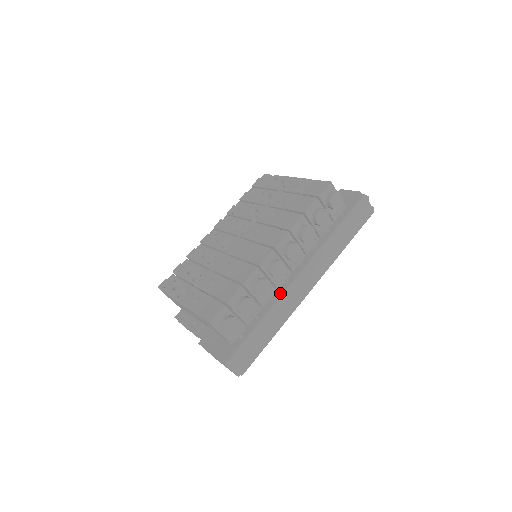
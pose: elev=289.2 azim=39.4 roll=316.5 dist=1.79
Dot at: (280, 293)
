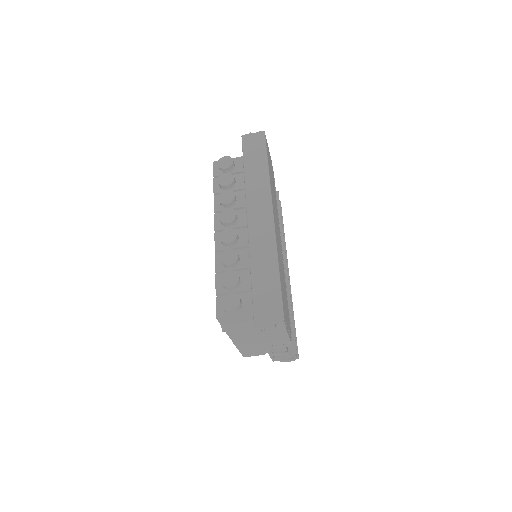
Dot at: occluded
